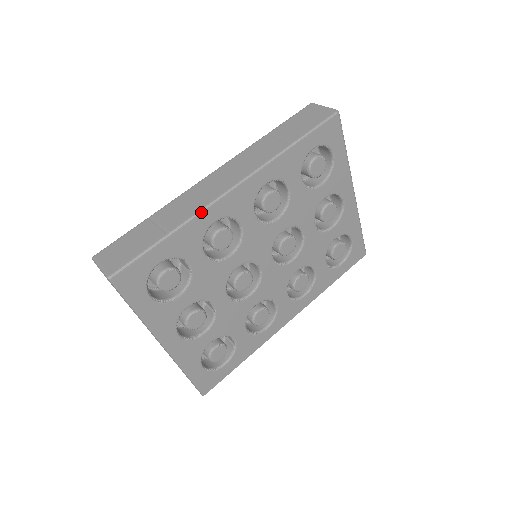
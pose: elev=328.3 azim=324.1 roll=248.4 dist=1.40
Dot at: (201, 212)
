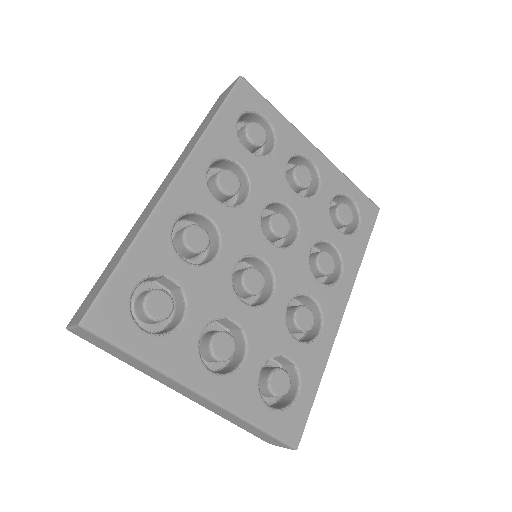
Dot at: (152, 215)
